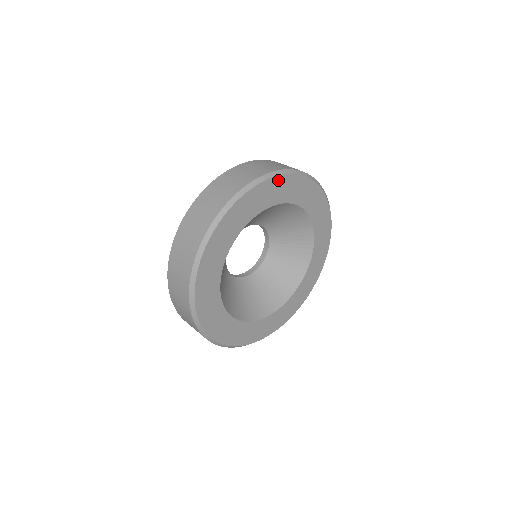
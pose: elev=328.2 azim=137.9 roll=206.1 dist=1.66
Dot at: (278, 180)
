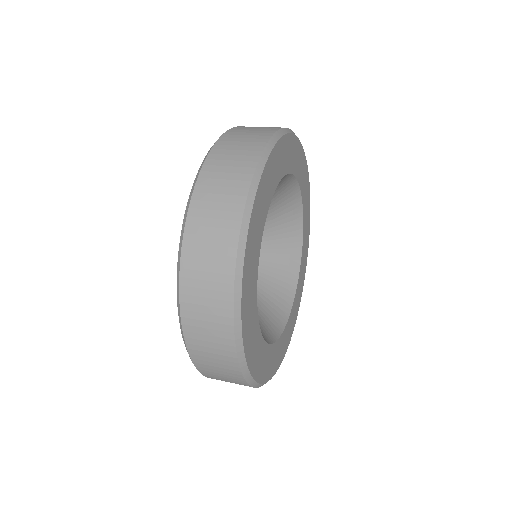
Dot at: (307, 177)
